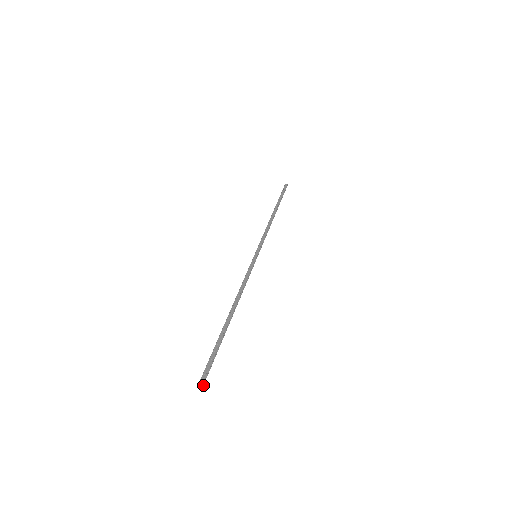
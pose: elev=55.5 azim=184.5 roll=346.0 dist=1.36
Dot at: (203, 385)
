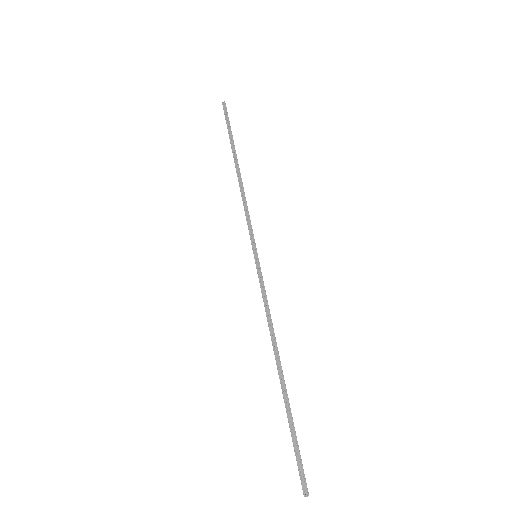
Dot at: (308, 494)
